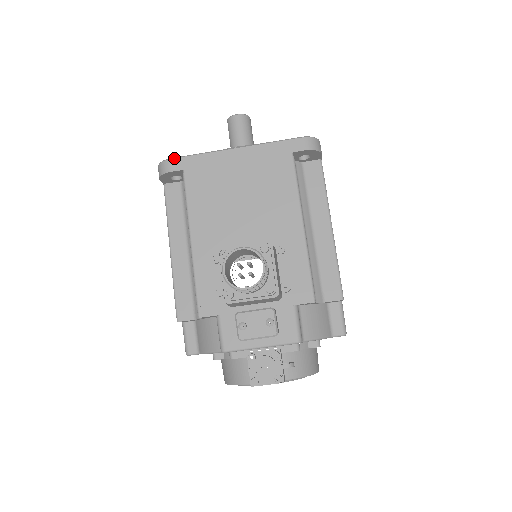
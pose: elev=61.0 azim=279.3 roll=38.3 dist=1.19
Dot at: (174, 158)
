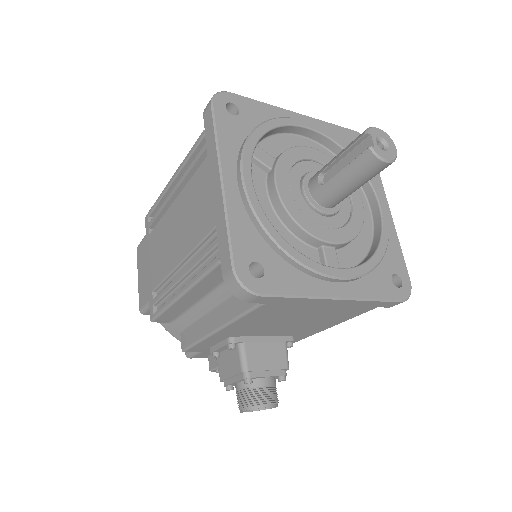
Dot at: (265, 297)
